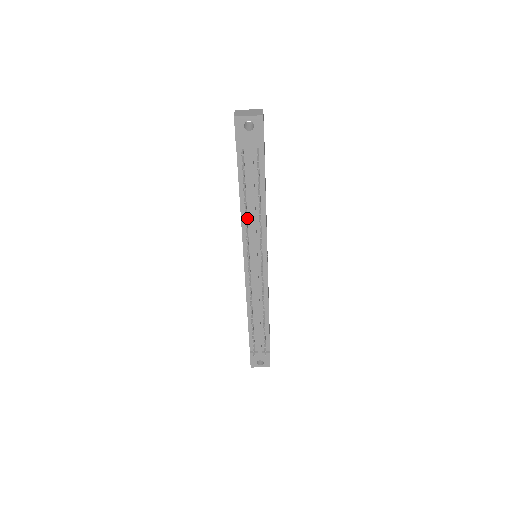
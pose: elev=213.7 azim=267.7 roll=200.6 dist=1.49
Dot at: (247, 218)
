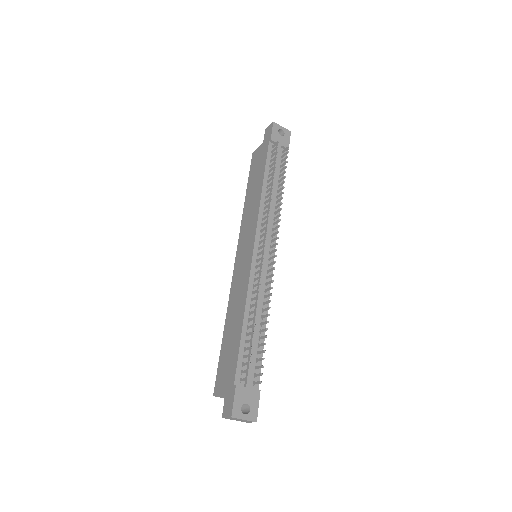
Dot at: (265, 200)
